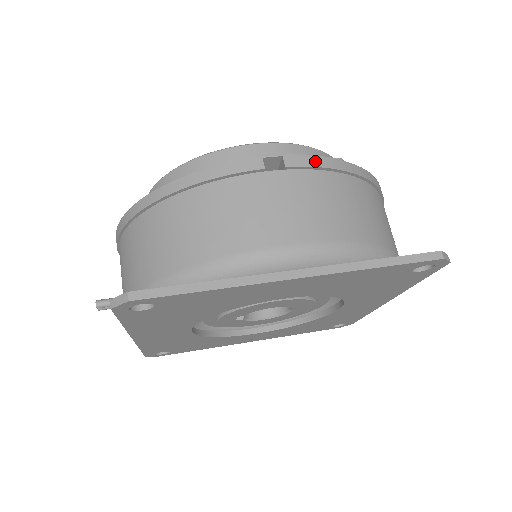
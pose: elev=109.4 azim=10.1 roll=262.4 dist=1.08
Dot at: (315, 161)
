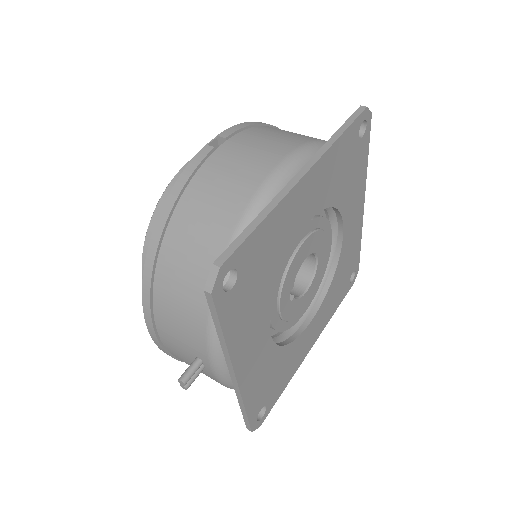
Dot at: (238, 127)
